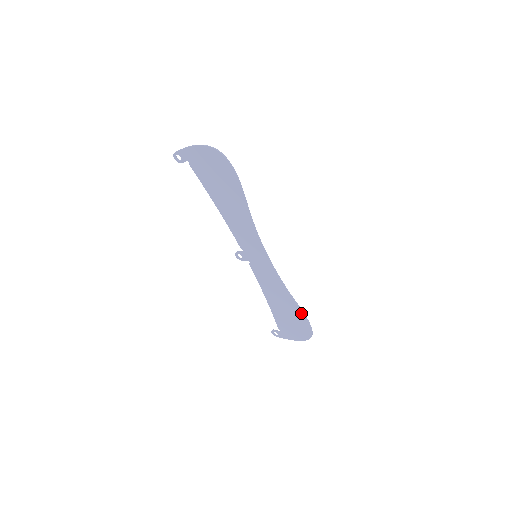
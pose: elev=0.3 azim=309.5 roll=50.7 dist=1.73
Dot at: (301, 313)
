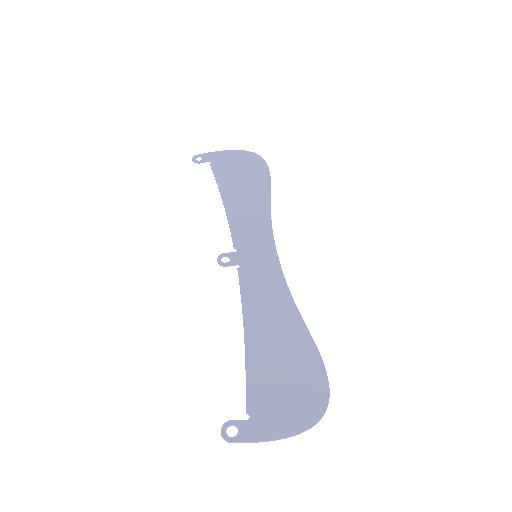
Dot at: (267, 182)
